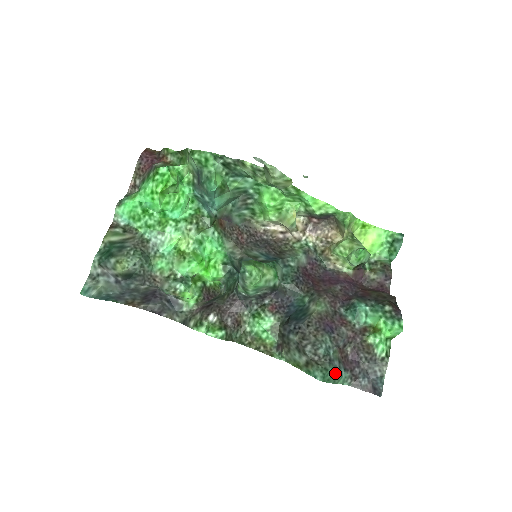
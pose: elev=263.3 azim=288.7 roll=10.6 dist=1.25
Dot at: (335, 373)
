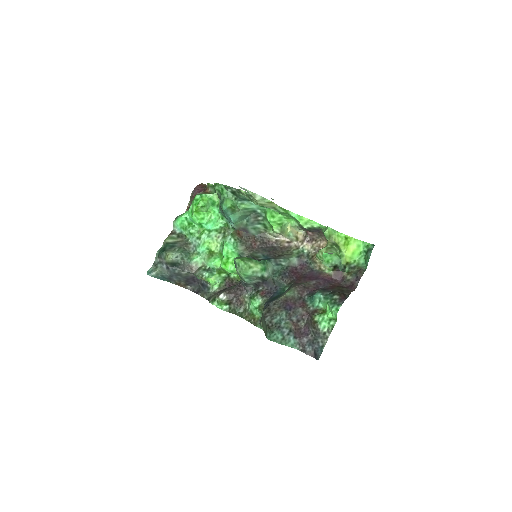
Dot at: (281, 336)
